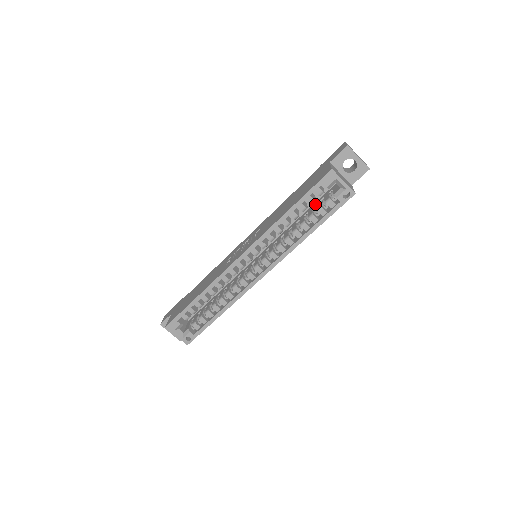
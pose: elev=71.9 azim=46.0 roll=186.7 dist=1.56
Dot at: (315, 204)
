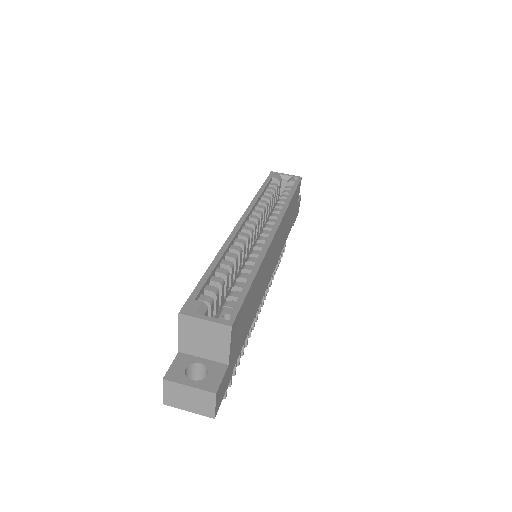
Dot at: occluded
